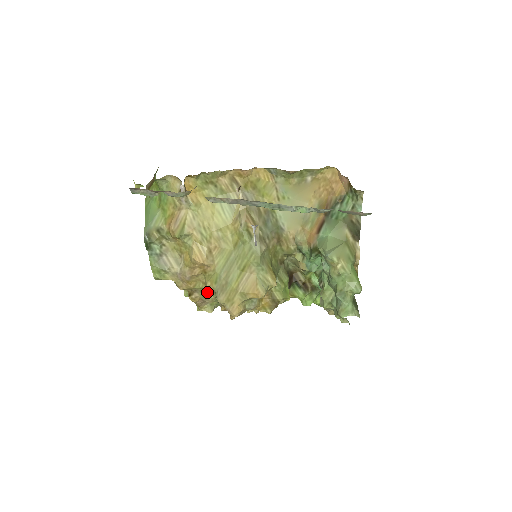
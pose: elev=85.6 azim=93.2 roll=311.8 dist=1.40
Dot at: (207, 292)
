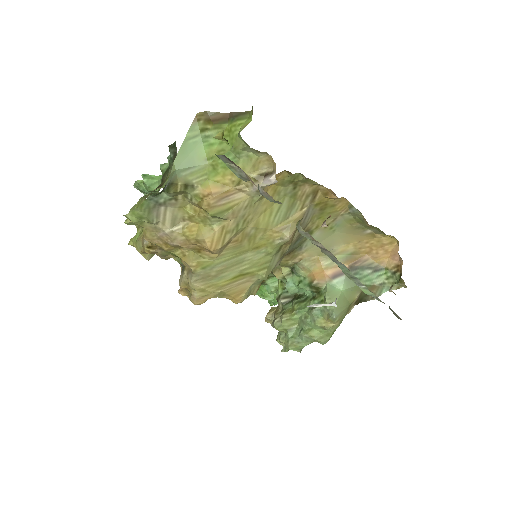
Dot at: (172, 254)
